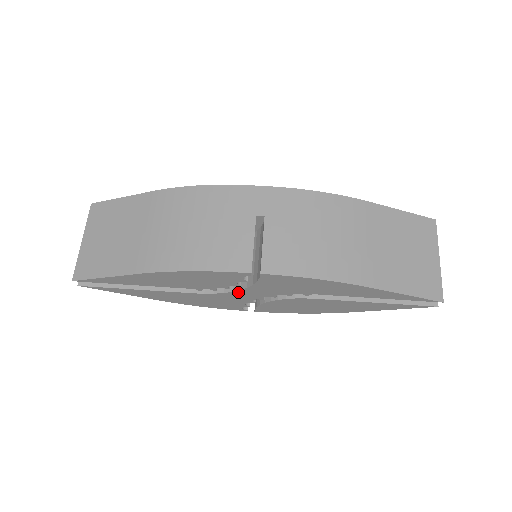
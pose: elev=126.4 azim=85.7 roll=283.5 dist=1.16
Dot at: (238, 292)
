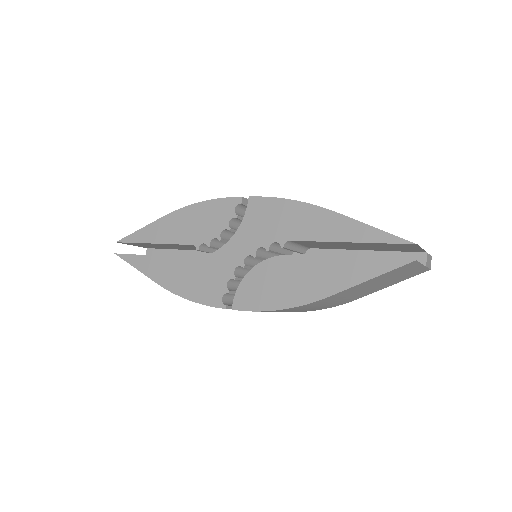
Dot at: (226, 248)
